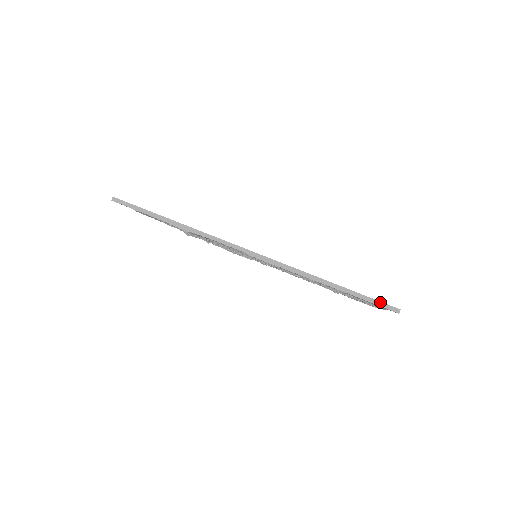
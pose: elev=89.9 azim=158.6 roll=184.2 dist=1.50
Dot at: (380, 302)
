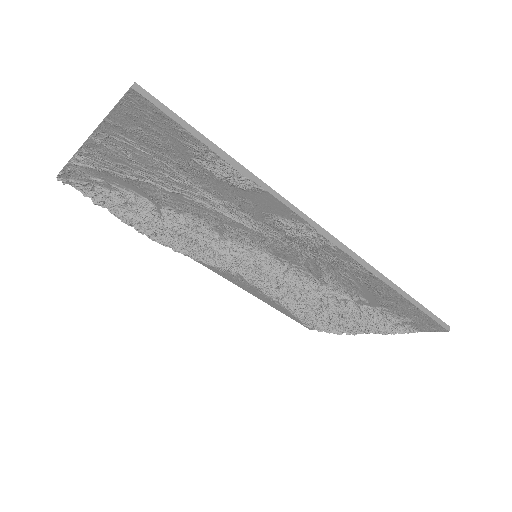
Dot at: (435, 316)
